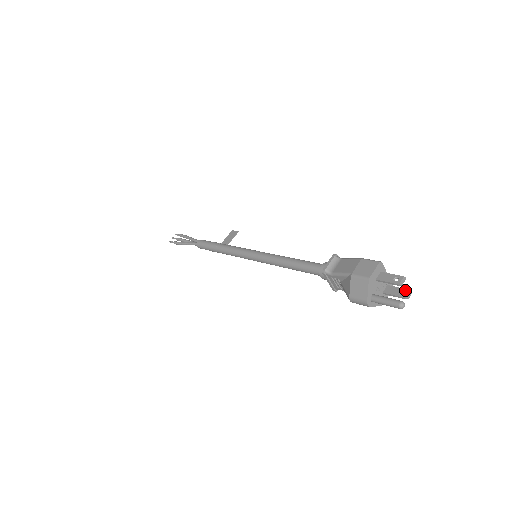
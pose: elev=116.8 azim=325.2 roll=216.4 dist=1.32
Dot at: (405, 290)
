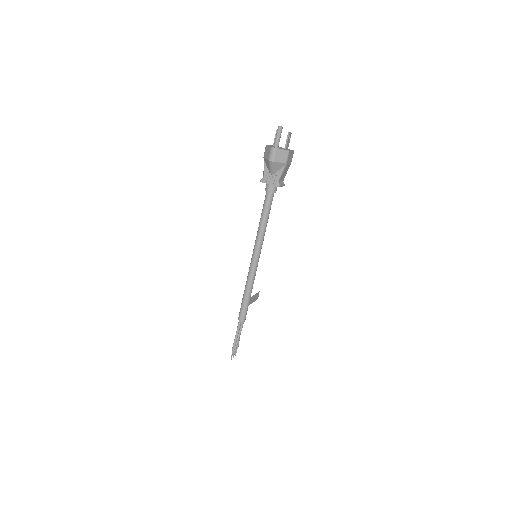
Dot at: (289, 136)
